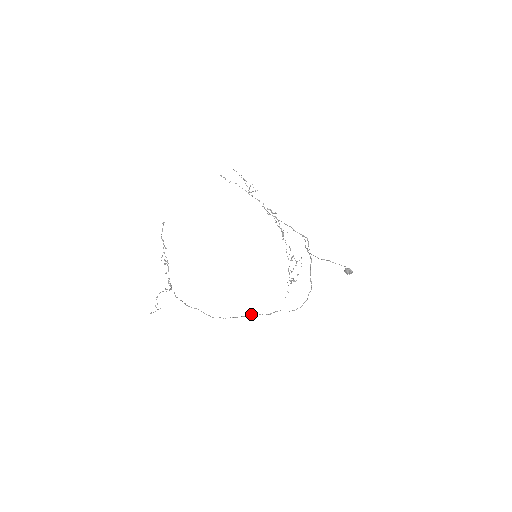
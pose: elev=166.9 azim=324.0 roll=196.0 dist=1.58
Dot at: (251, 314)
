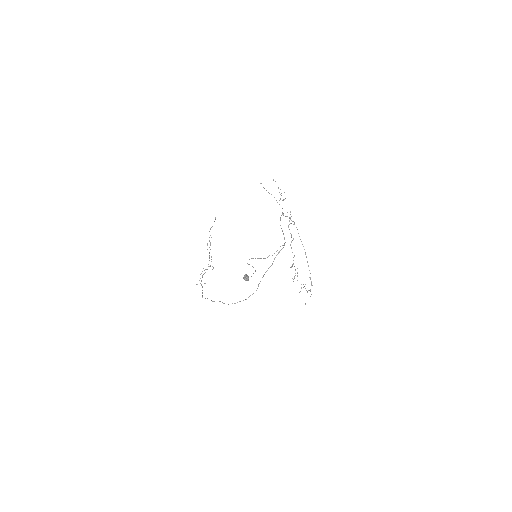
Dot at: occluded
